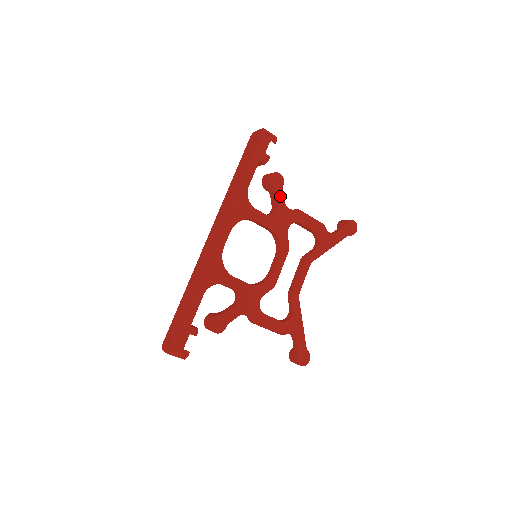
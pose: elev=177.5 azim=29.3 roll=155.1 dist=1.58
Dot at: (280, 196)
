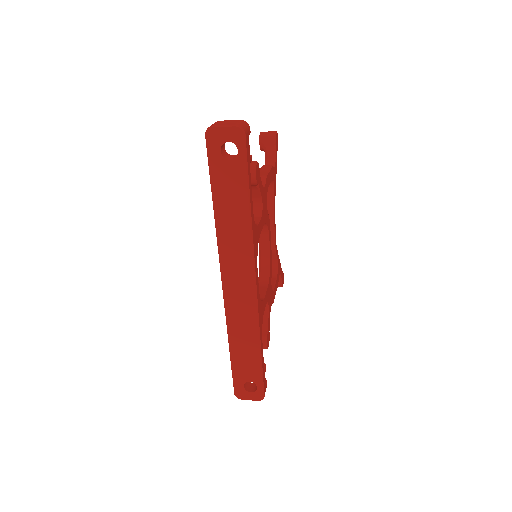
Dot at: (261, 185)
